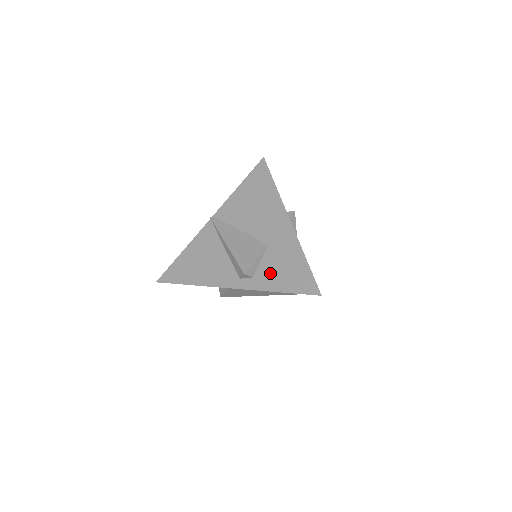
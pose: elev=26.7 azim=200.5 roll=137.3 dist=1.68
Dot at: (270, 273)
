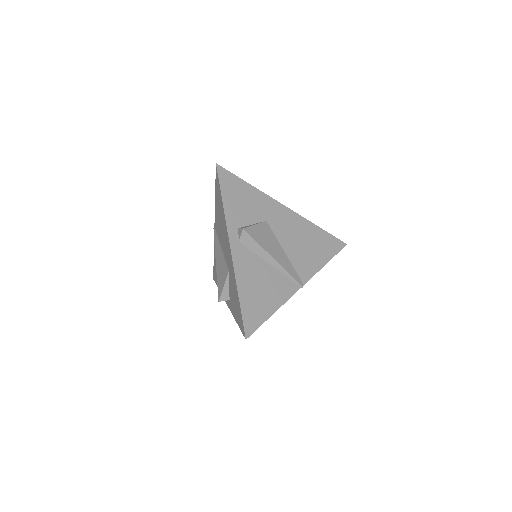
Dot at: (232, 301)
